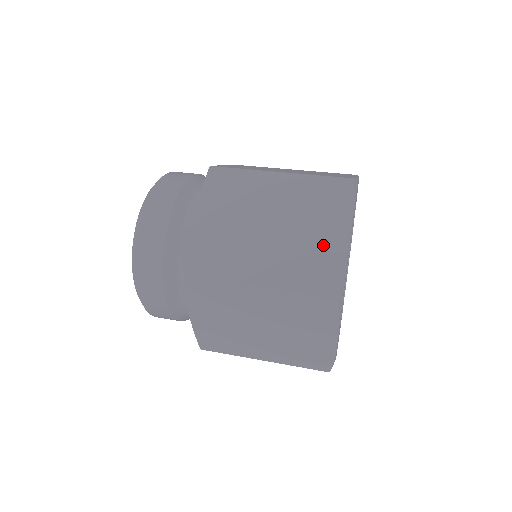
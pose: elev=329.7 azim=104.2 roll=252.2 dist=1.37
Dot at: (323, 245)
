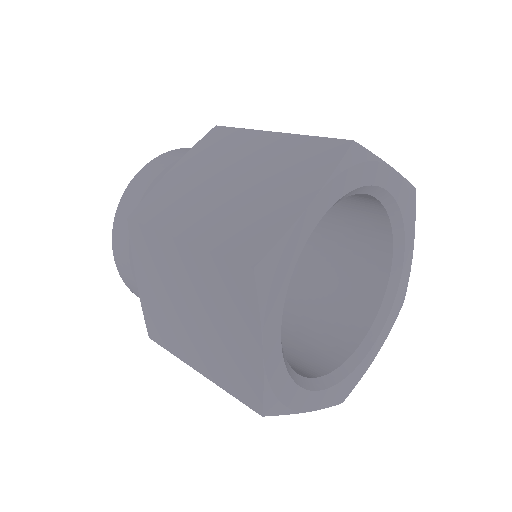
Dot at: (274, 207)
